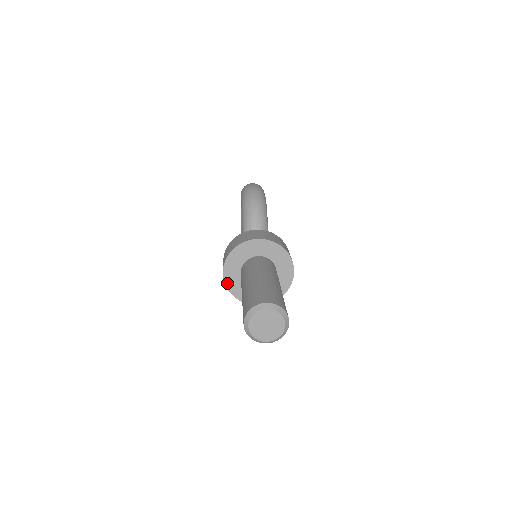
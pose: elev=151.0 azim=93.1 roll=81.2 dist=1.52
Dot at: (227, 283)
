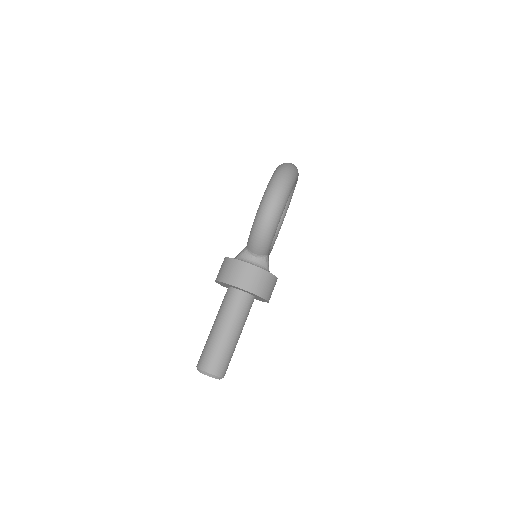
Dot at: occluded
